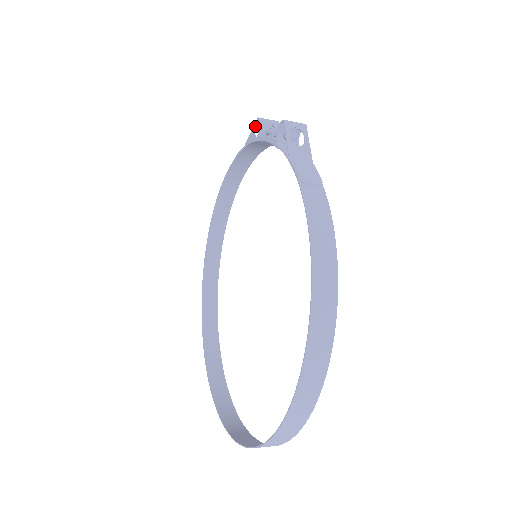
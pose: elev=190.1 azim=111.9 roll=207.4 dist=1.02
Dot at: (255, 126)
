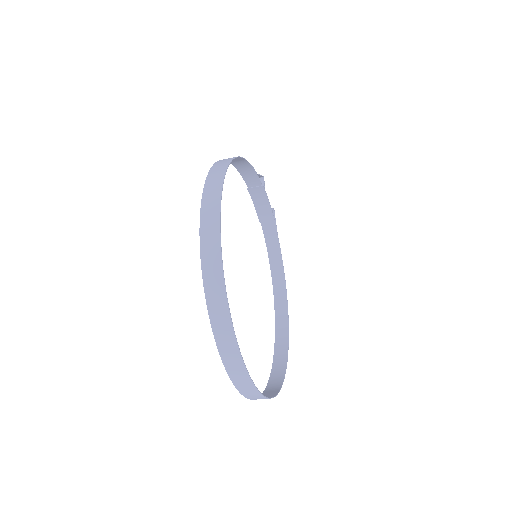
Dot at: occluded
